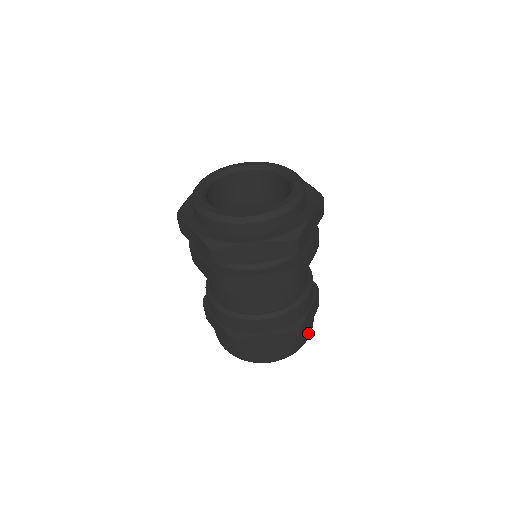
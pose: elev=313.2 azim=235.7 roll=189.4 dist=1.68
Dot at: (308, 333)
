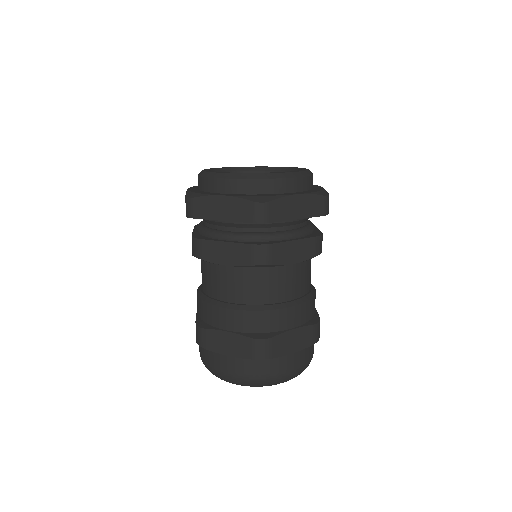
Dot at: (288, 366)
